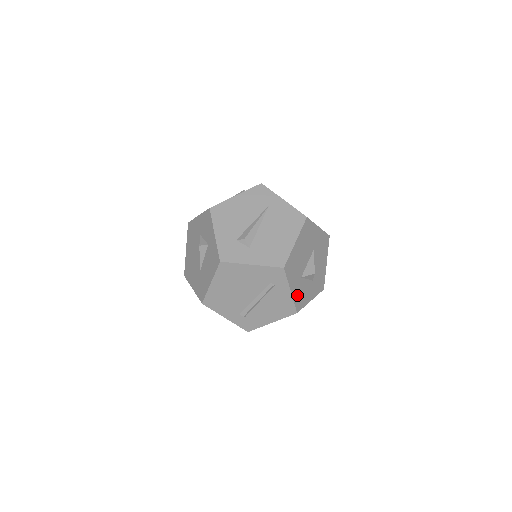
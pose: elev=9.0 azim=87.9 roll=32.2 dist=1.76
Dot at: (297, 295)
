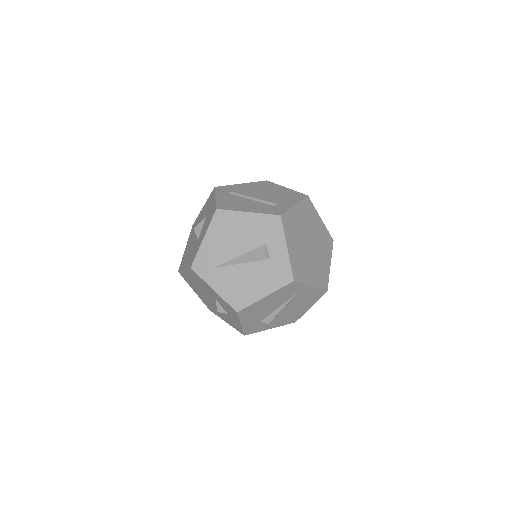
Dot at: occluded
